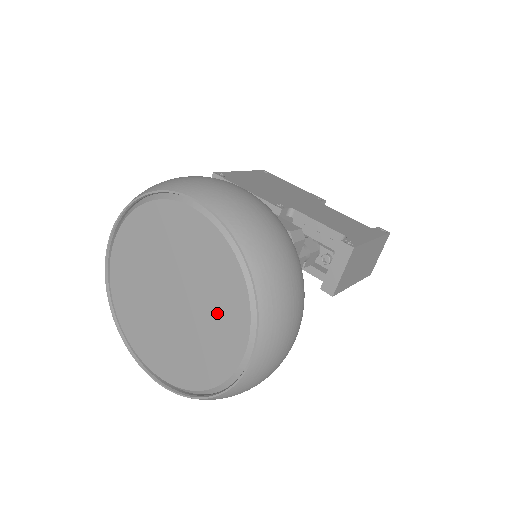
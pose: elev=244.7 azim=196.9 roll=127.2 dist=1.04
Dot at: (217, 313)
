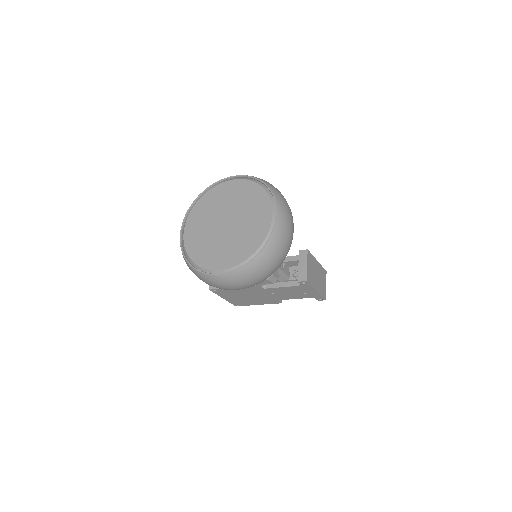
Dot at: (253, 210)
